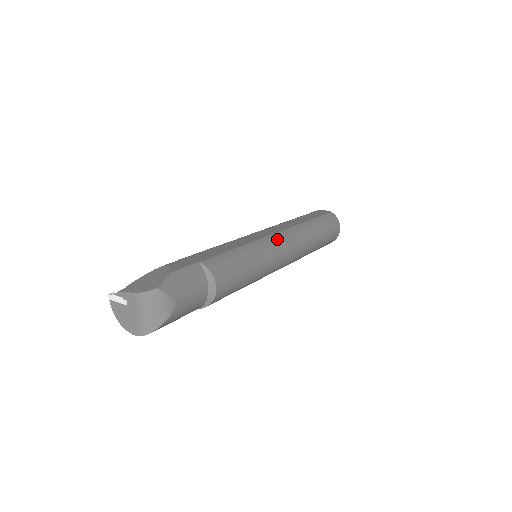
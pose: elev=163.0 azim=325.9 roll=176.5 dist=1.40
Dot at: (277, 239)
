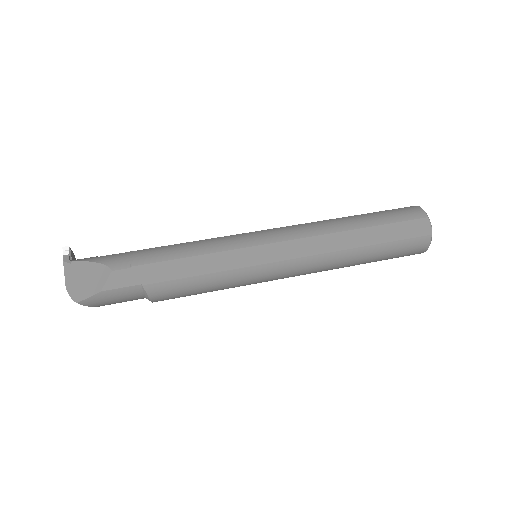
Dot at: (279, 269)
